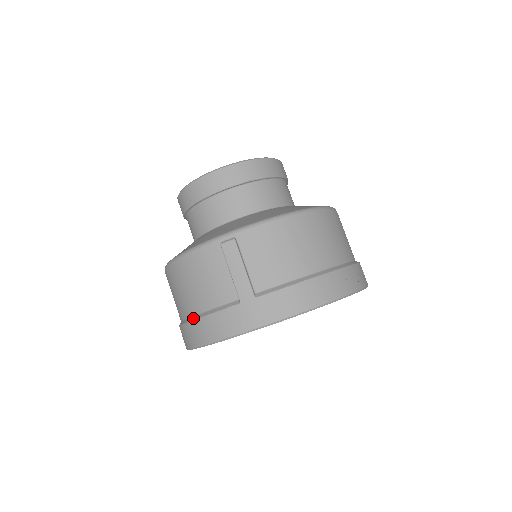
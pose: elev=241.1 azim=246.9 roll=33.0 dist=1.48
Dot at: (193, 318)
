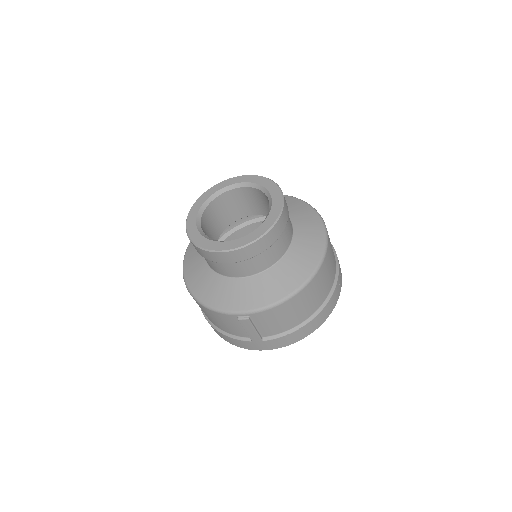
Dot at: (215, 328)
